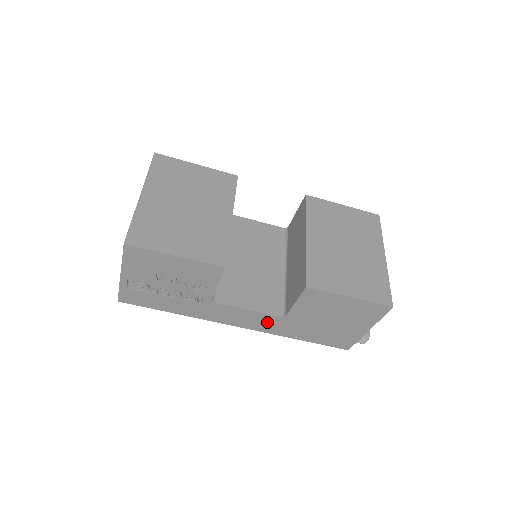
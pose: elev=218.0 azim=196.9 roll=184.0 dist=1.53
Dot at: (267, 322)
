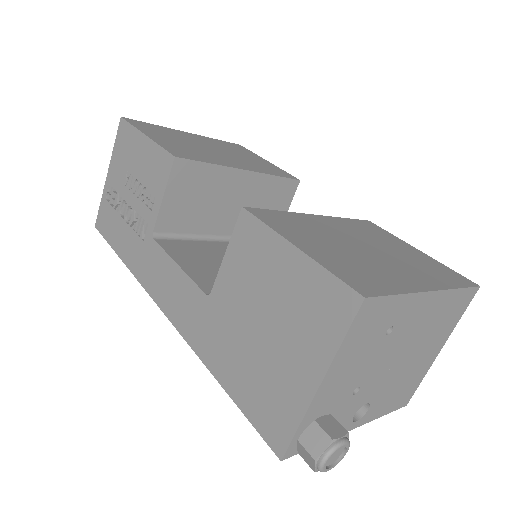
Dot at: (190, 306)
